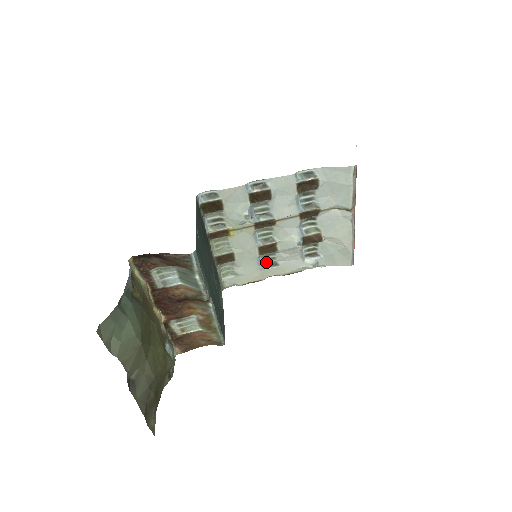
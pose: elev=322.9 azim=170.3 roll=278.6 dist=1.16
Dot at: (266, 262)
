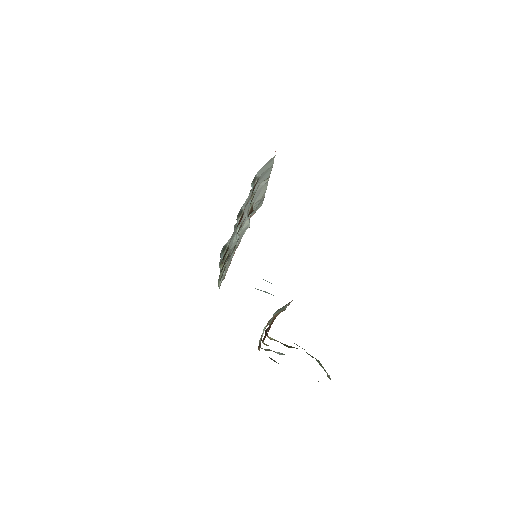
Dot at: occluded
